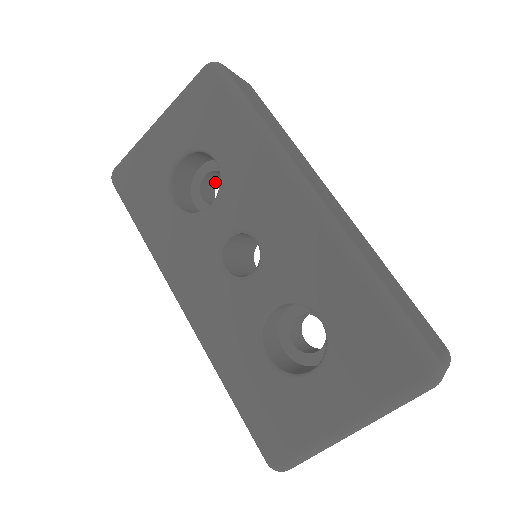
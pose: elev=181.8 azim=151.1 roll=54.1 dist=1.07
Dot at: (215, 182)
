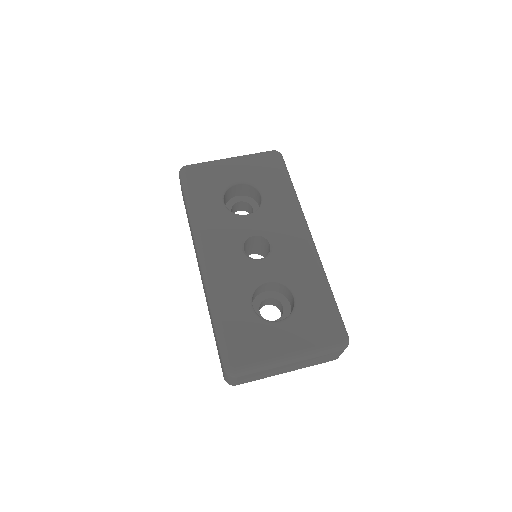
Dot at: (236, 210)
